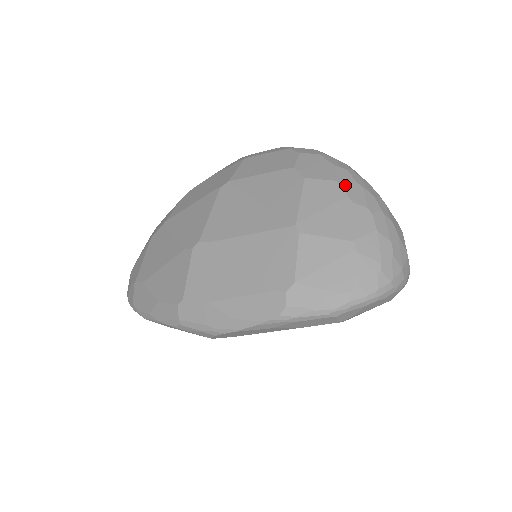
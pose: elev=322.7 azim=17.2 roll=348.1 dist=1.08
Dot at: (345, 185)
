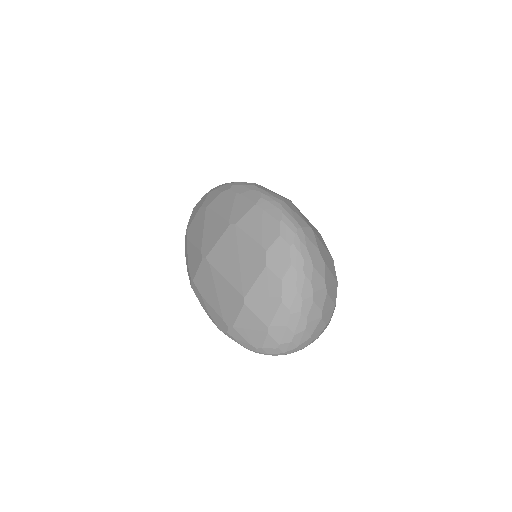
Dot at: (285, 286)
